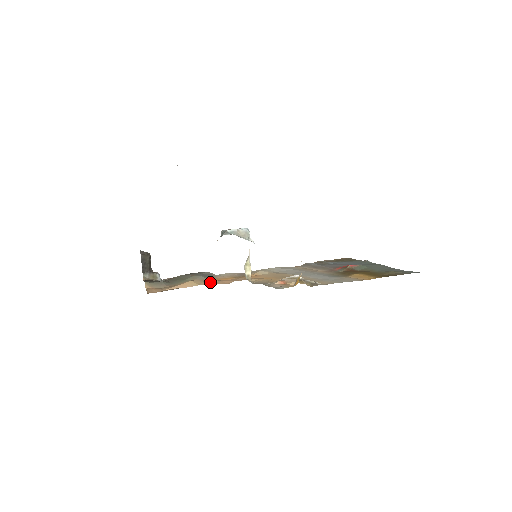
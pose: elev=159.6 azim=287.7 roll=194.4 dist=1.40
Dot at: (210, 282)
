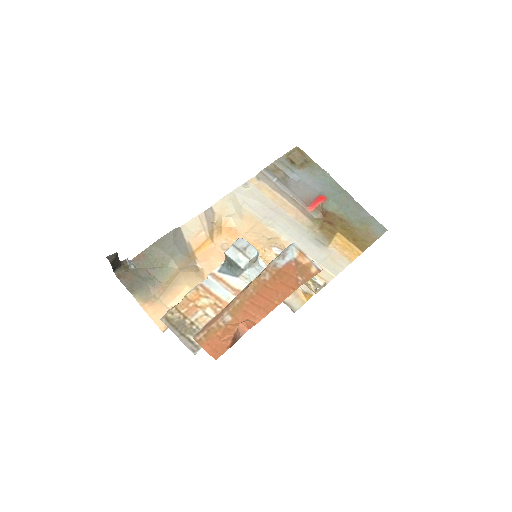
Dot at: (201, 273)
